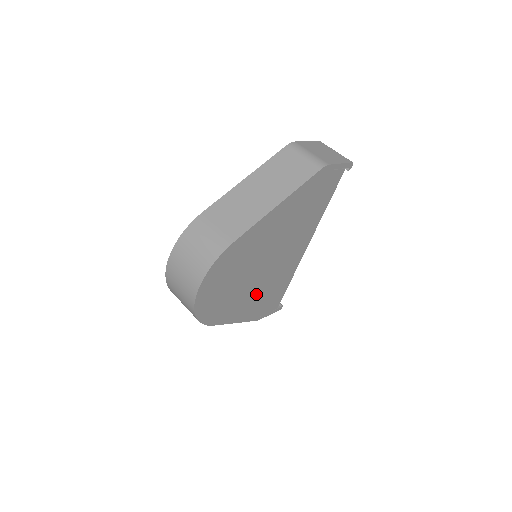
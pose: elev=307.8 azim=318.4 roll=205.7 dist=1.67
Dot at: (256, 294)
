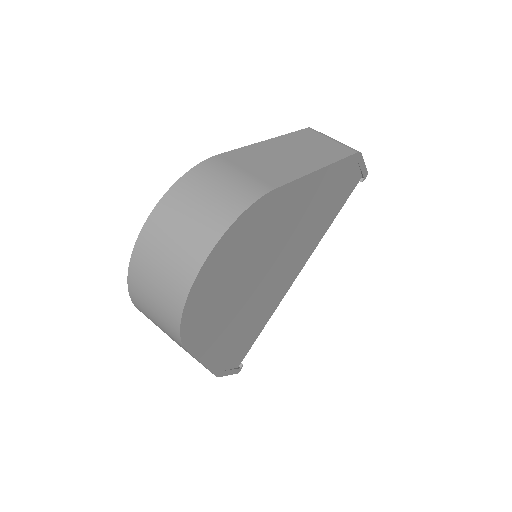
Dot at: (239, 320)
